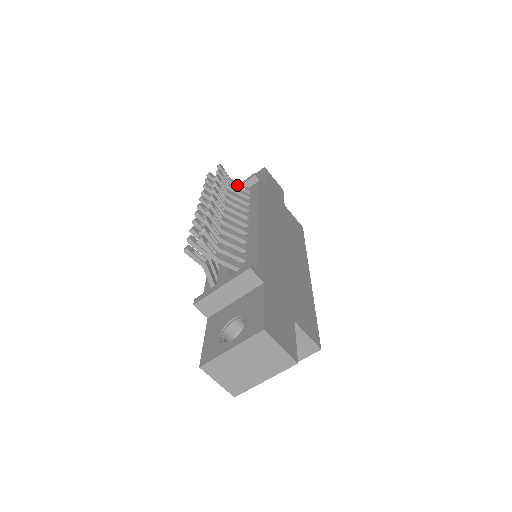
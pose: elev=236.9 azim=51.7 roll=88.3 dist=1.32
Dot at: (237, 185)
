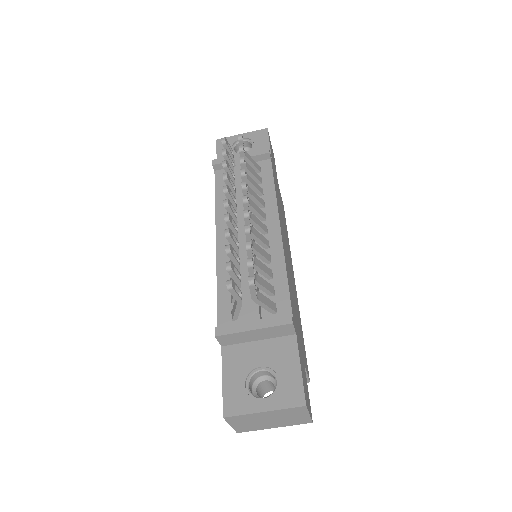
Dot at: (250, 161)
